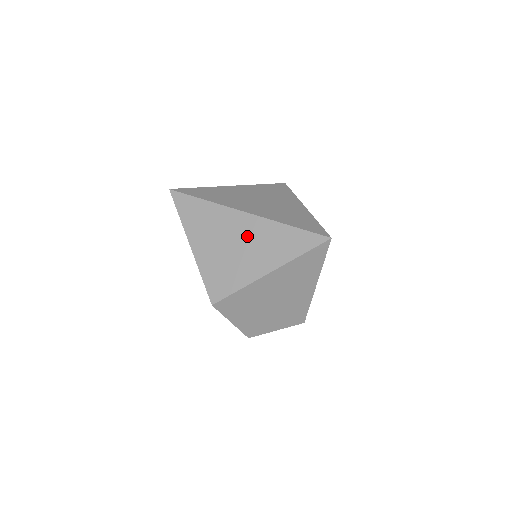
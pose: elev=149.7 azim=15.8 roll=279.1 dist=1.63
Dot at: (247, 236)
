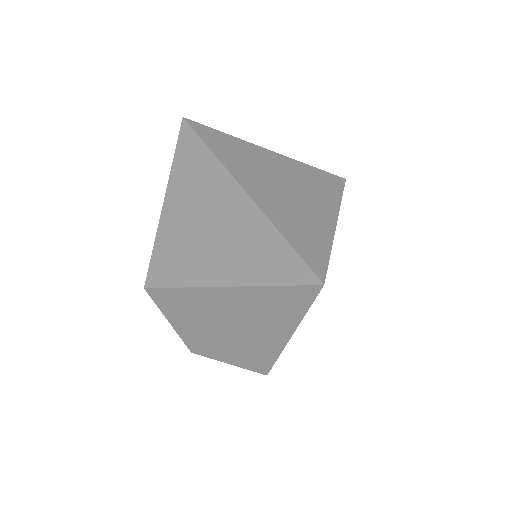
Dot at: (226, 221)
